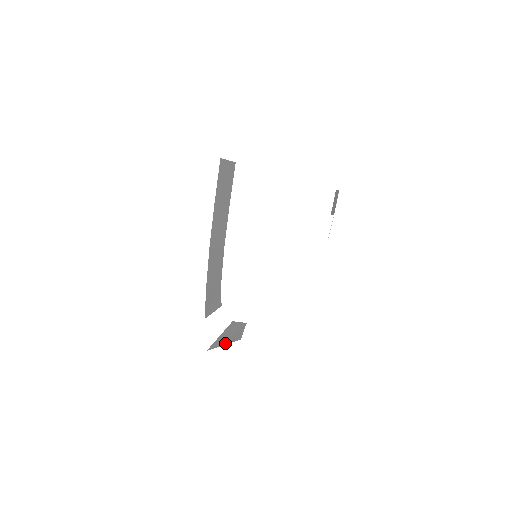
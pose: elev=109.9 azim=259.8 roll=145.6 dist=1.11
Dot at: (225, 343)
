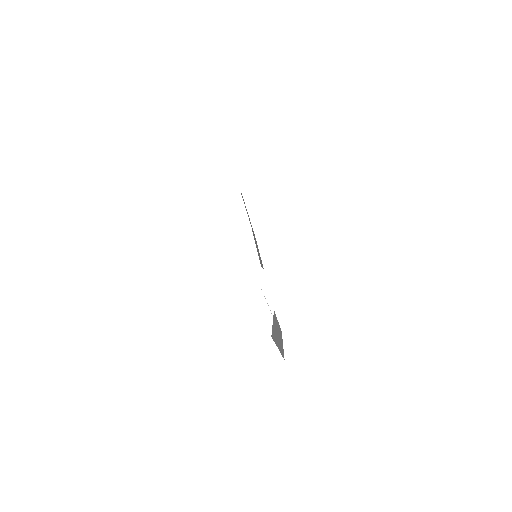
Dot at: (278, 347)
